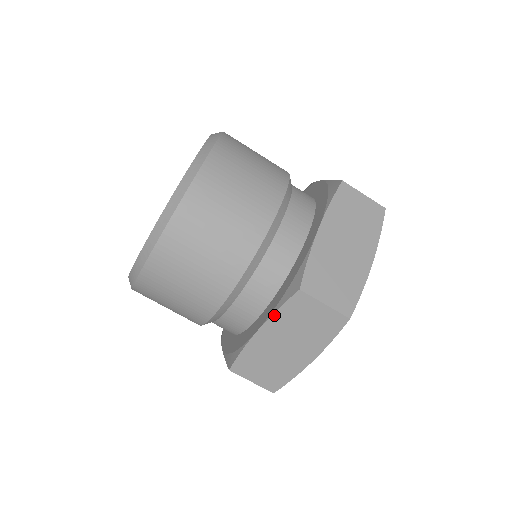
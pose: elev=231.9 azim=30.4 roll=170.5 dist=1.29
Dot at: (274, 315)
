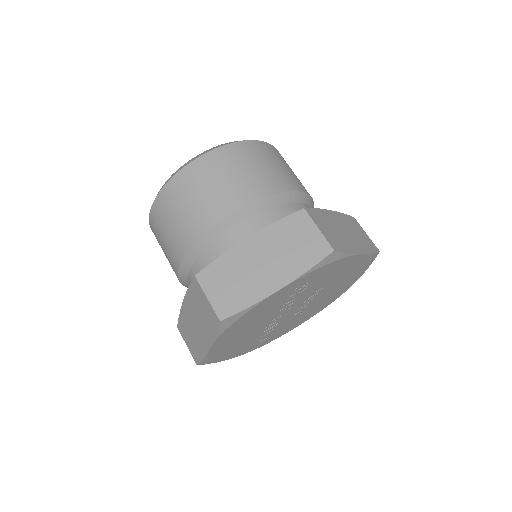
Dot at: (188, 291)
